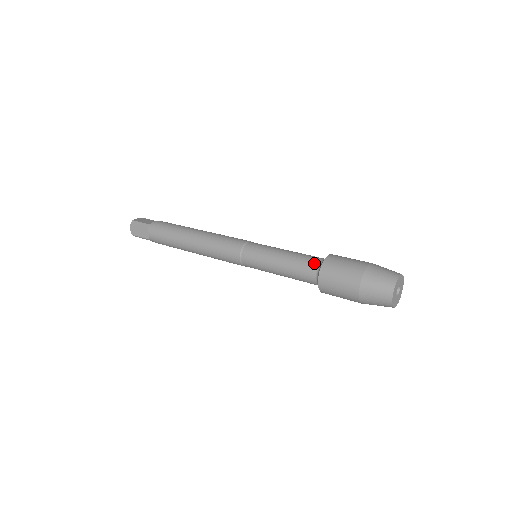
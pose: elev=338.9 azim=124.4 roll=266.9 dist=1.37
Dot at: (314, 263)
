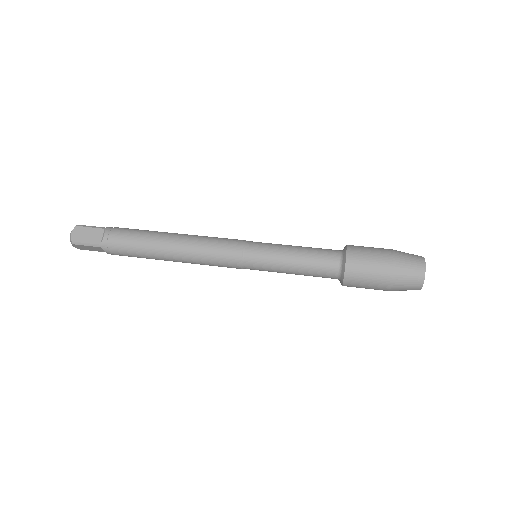
Dot at: (332, 270)
